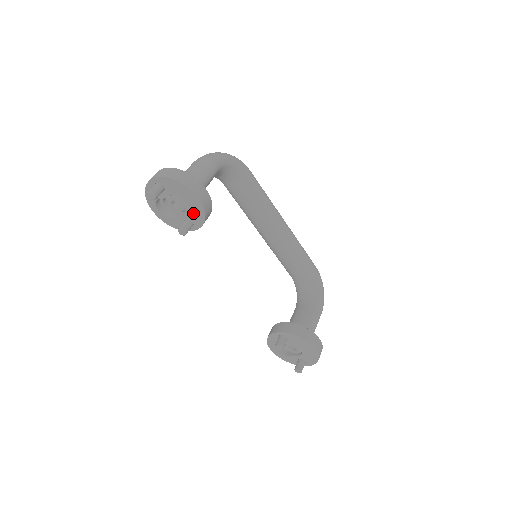
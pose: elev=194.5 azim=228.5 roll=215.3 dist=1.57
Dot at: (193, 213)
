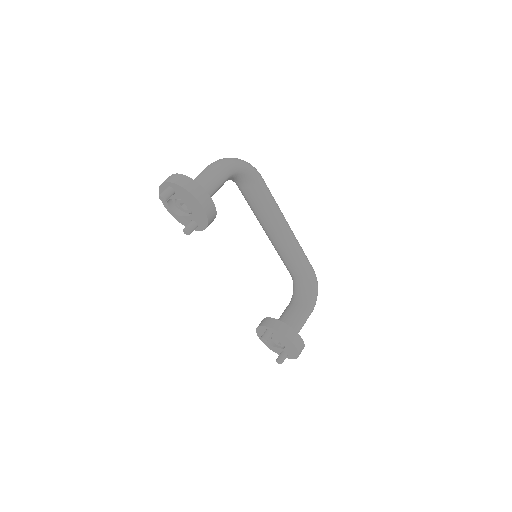
Dot at: (198, 217)
